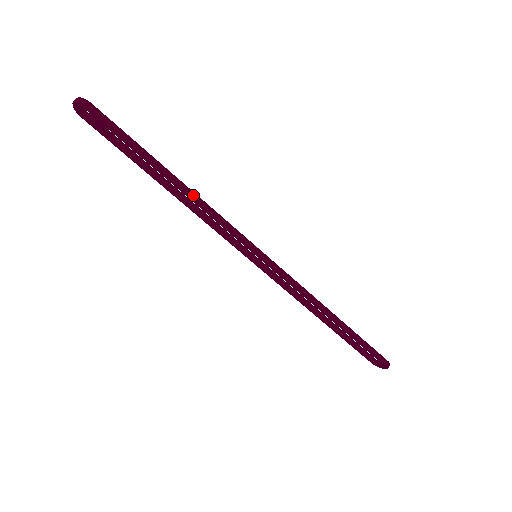
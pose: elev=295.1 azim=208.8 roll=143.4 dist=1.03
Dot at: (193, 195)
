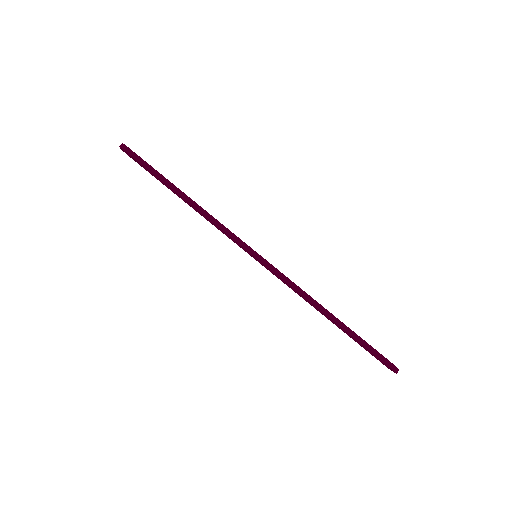
Dot at: (198, 207)
